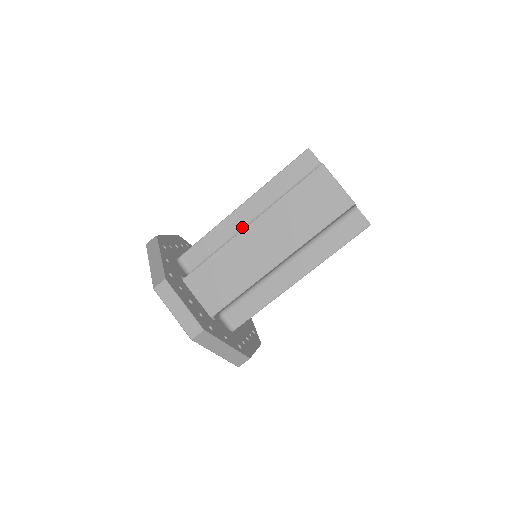
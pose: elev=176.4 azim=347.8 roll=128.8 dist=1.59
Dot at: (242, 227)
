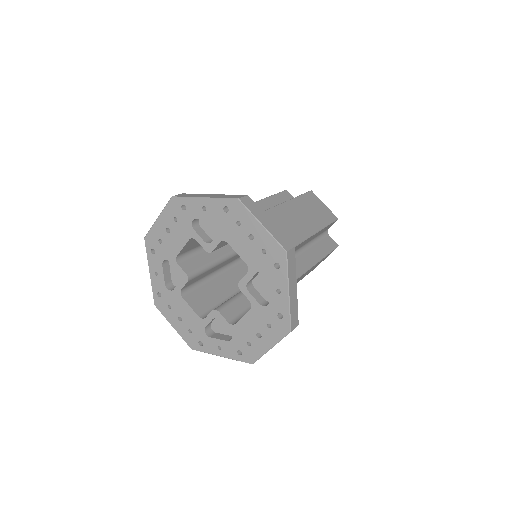
Dot at: occluded
